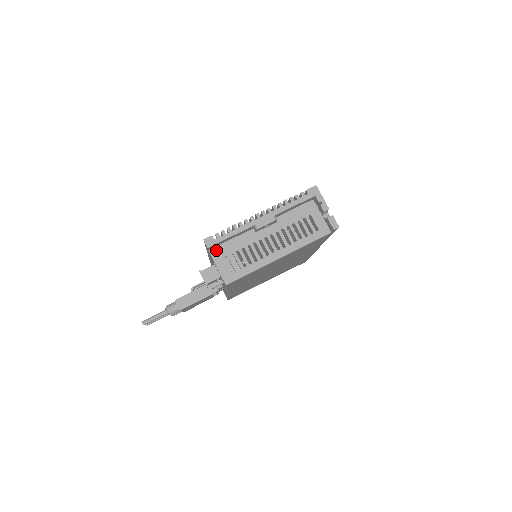
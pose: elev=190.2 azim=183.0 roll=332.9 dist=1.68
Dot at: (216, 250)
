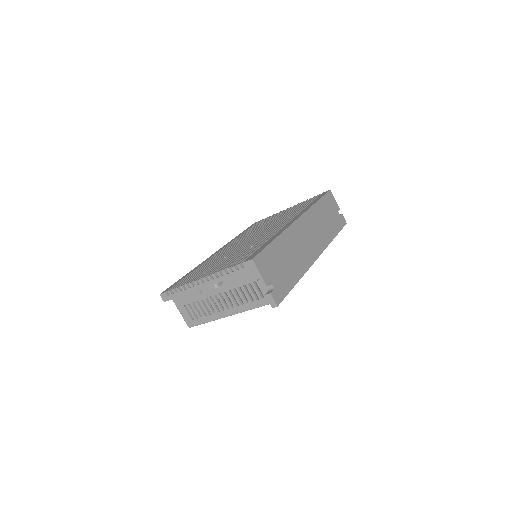
Dot at: (176, 298)
